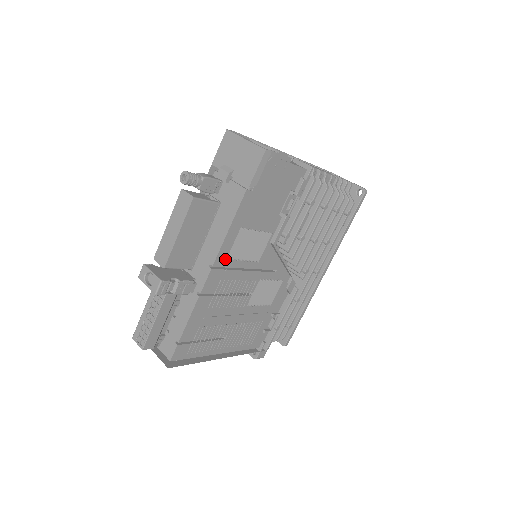
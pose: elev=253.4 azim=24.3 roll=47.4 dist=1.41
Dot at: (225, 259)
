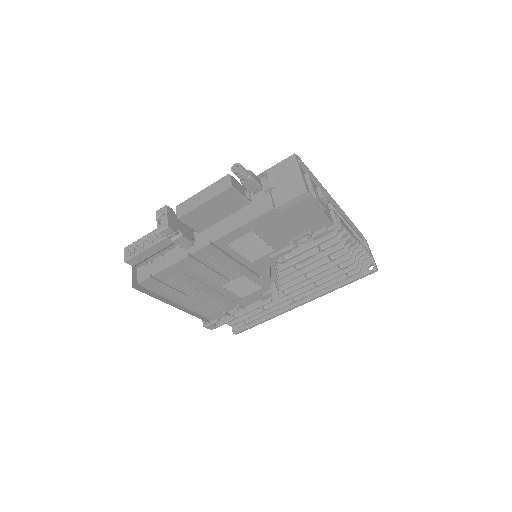
Dot at: (226, 244)
